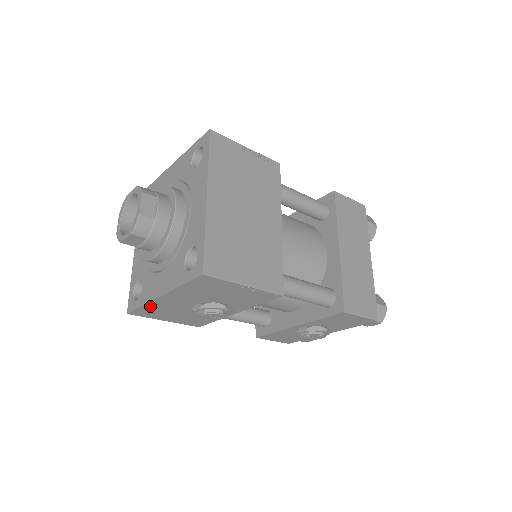
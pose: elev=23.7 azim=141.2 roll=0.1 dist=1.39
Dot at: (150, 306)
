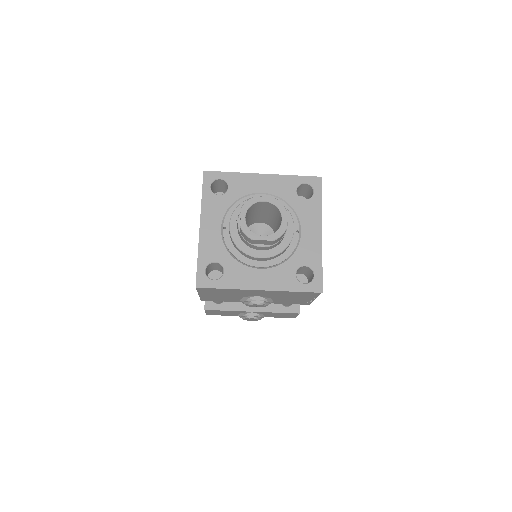
Dot at: (230, 290)
